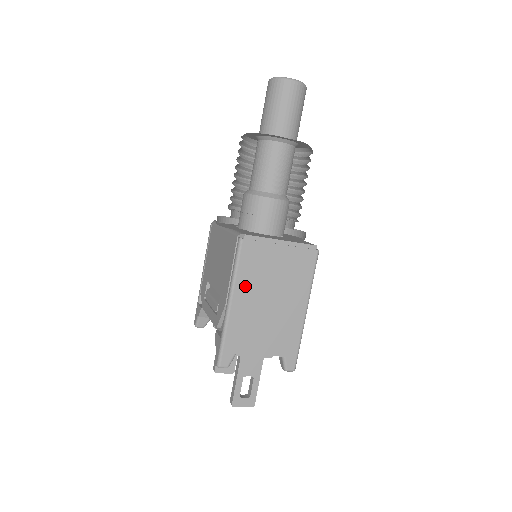
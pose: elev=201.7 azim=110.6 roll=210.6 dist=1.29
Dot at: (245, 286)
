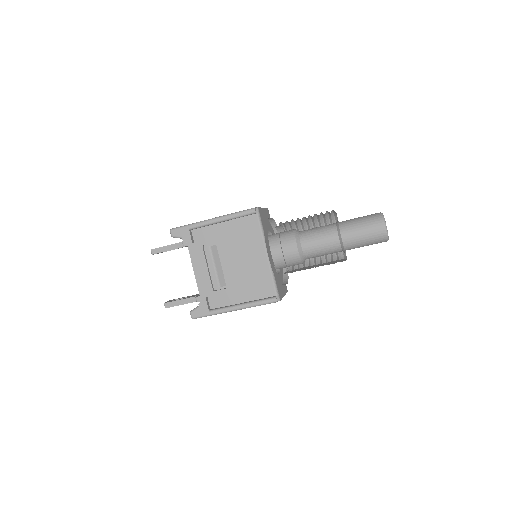
Dot at: occluded
